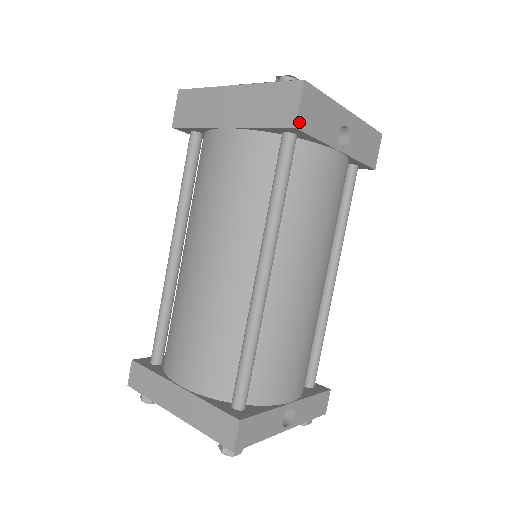
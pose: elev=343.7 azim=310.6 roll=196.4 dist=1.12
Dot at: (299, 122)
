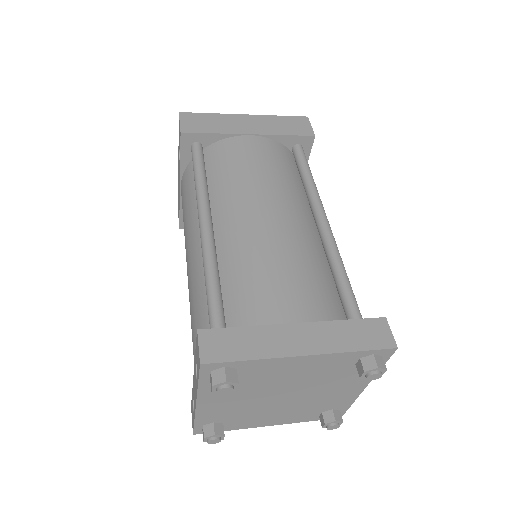
Dot at: (313, 136)
